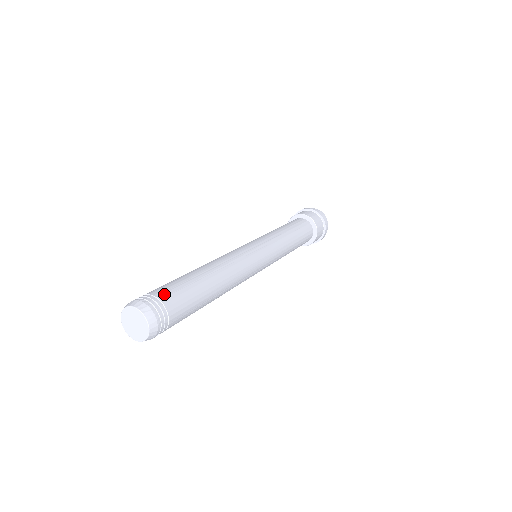
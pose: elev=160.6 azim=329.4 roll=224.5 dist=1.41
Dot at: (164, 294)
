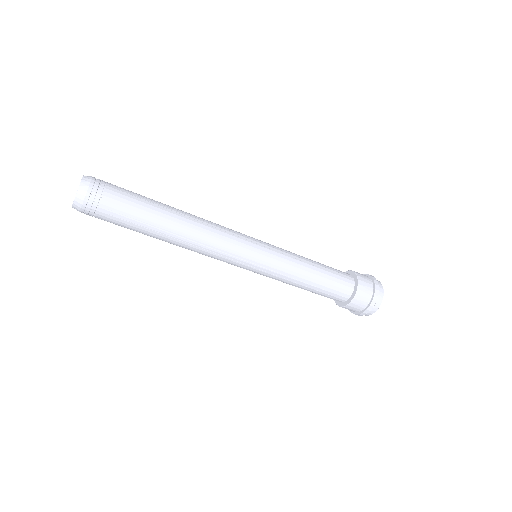
Dot at: (115, 187)
